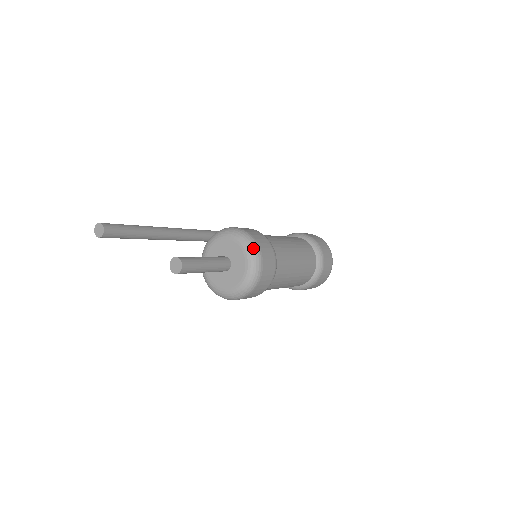
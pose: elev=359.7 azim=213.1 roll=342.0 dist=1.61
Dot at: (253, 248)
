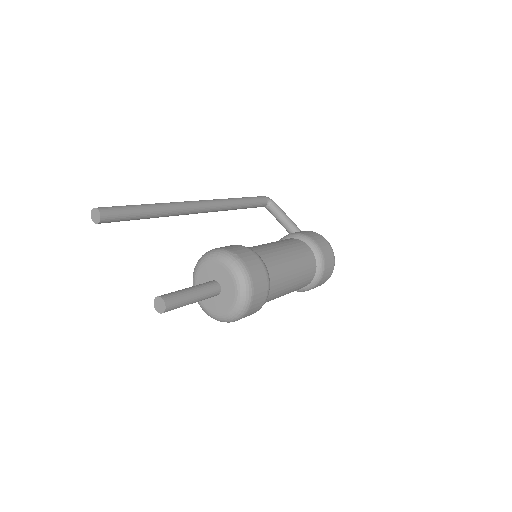
Dot at: (246, 290)
